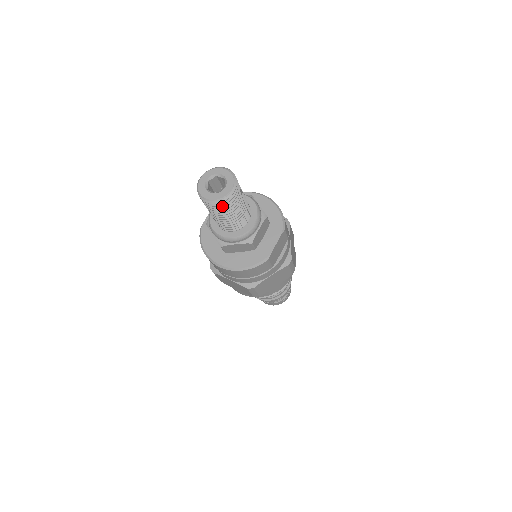
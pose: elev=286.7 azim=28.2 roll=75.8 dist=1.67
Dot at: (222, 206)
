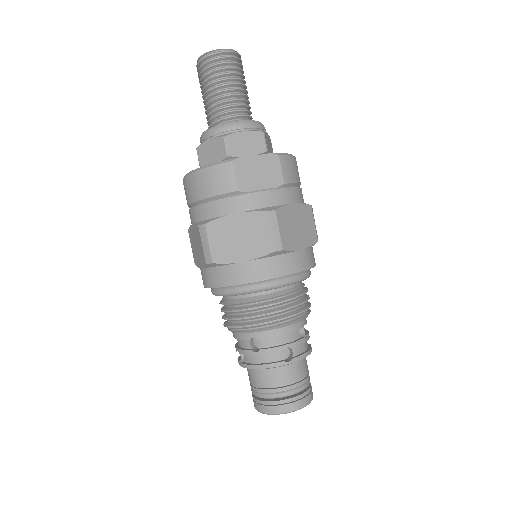
Dot at: (207, 67)
